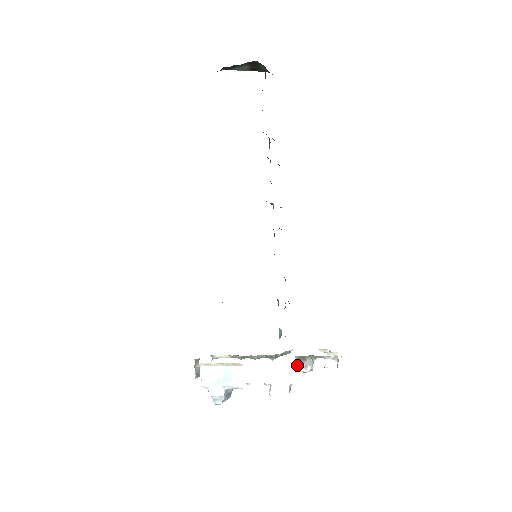
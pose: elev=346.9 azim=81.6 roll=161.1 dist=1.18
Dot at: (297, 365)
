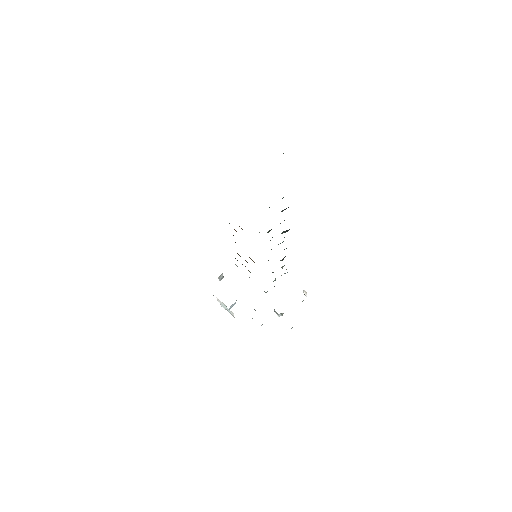
Dot at: (274, 310)
